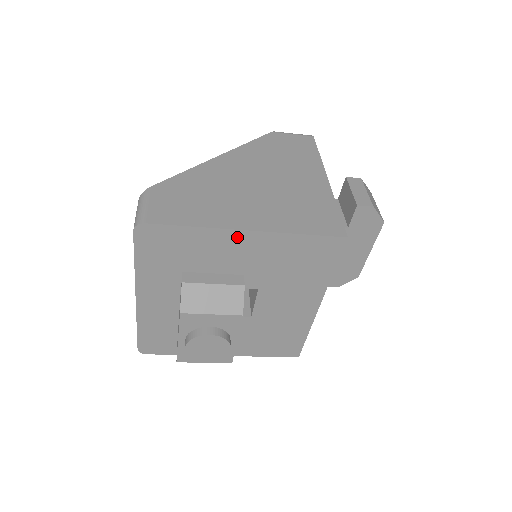
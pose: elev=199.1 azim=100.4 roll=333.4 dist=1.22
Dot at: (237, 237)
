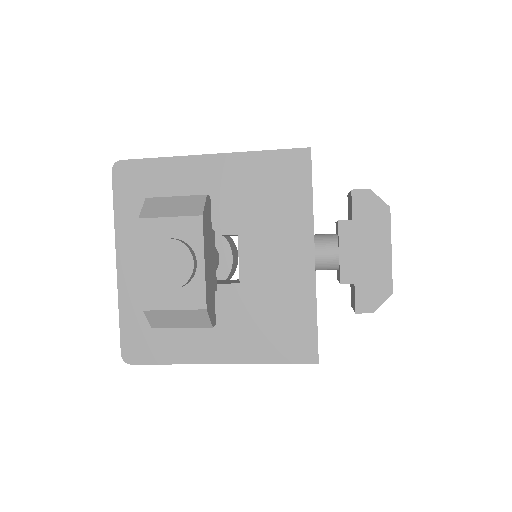
Dot at: (203, 164)
